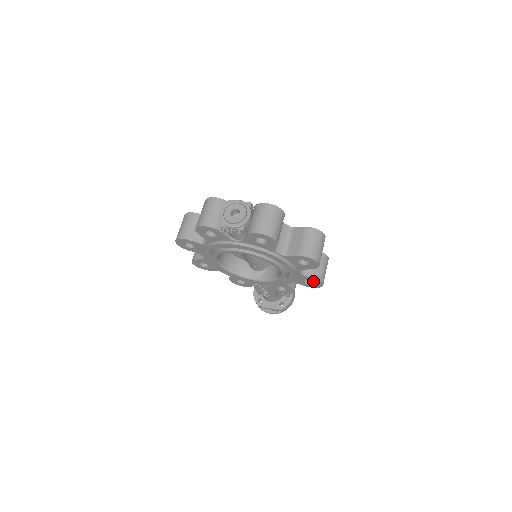
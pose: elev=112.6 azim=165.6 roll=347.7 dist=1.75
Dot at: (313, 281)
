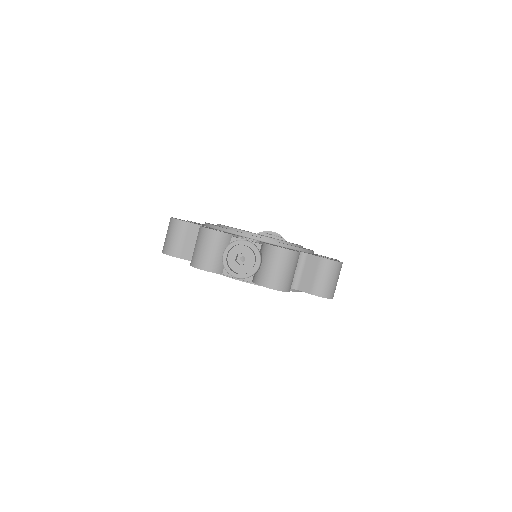
Dot at: occluded
